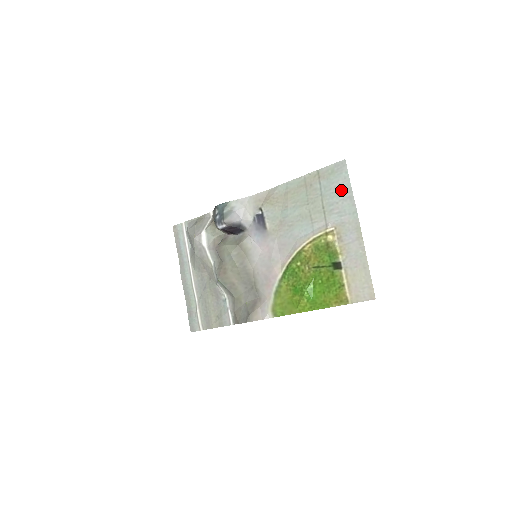
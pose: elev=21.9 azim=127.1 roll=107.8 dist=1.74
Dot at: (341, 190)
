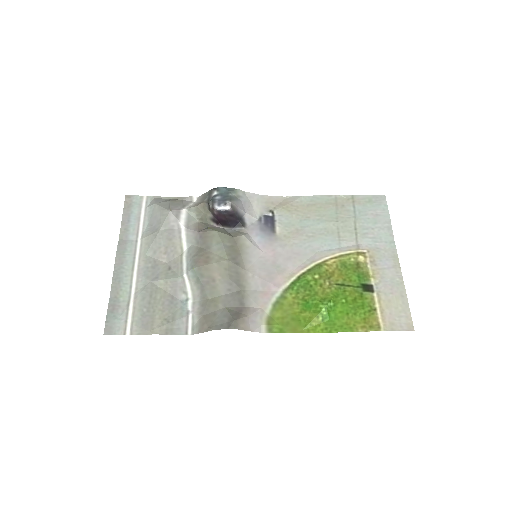
Dot at: (379, 218)
